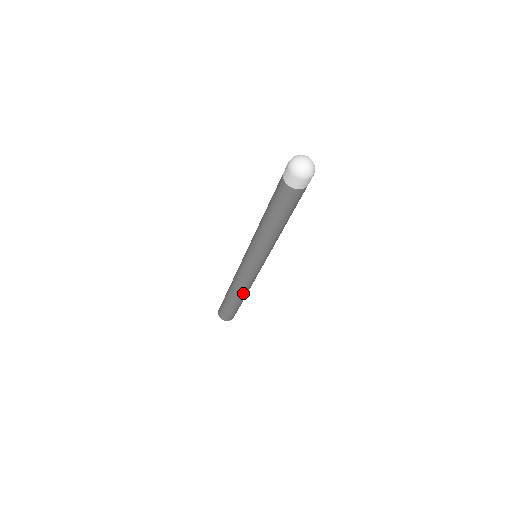
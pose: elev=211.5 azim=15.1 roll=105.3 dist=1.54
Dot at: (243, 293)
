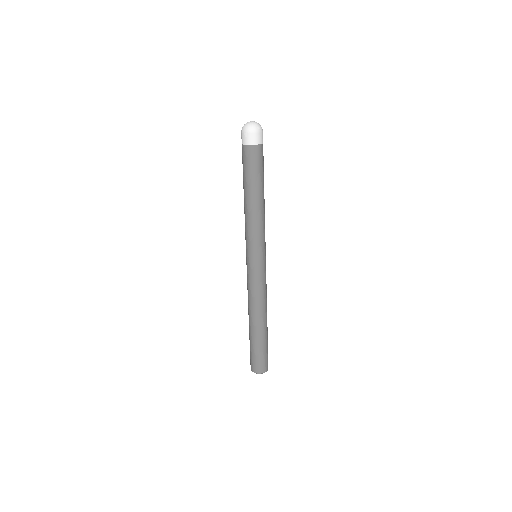
Dot at: (256, 313)
